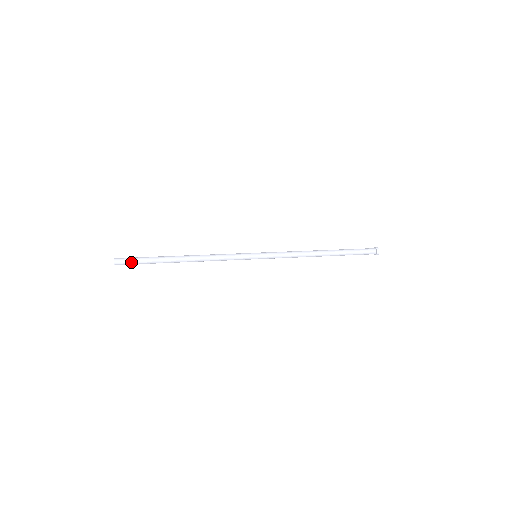
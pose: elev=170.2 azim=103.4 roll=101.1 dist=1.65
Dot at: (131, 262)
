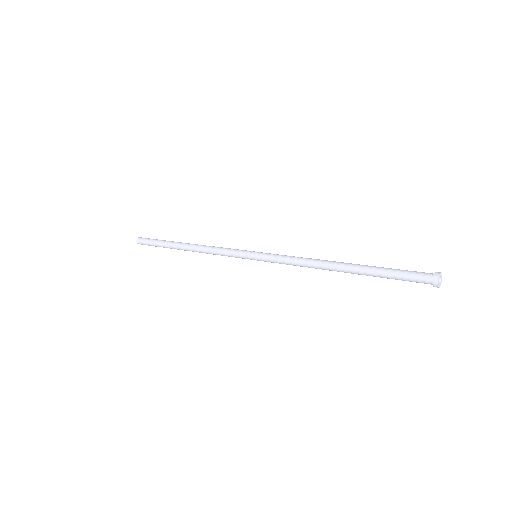
Dot at: (149, 245)
